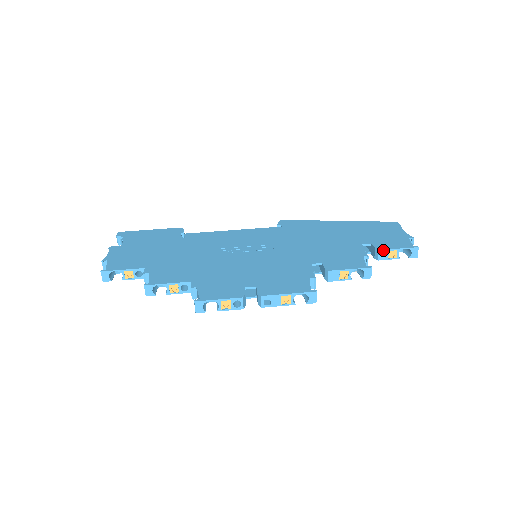
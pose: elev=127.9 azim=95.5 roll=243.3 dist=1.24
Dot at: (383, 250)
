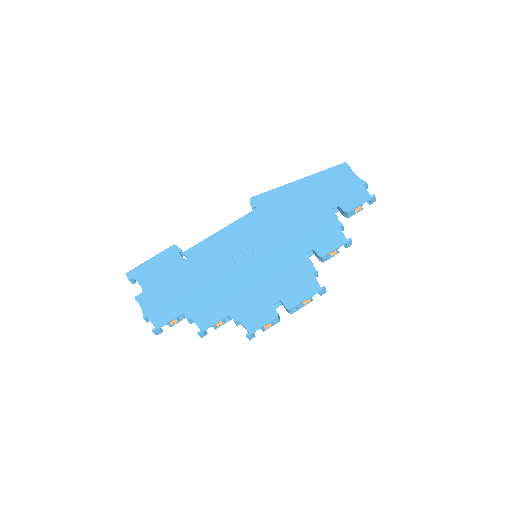
Dot at: (350, 211)
